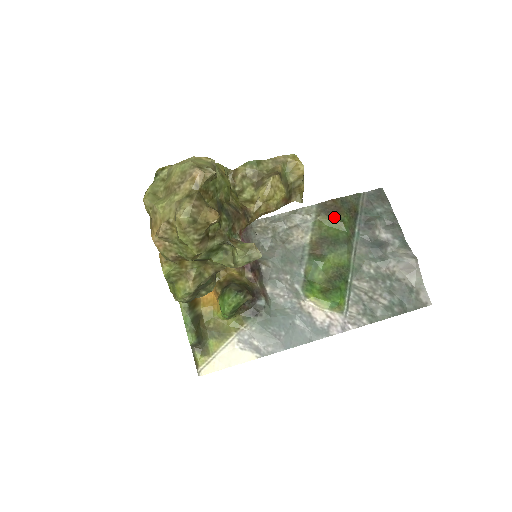
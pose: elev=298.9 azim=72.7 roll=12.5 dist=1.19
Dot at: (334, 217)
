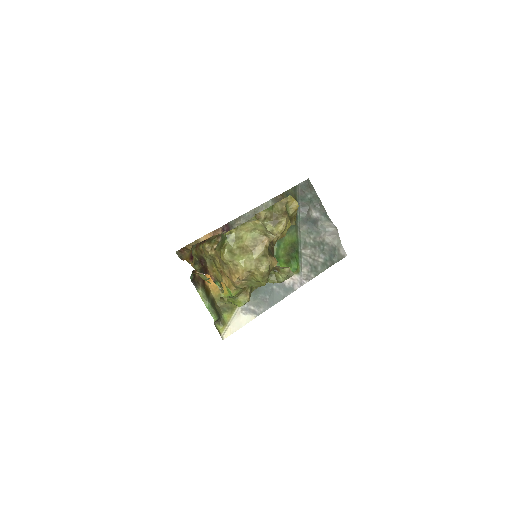
Dot at: occluded
